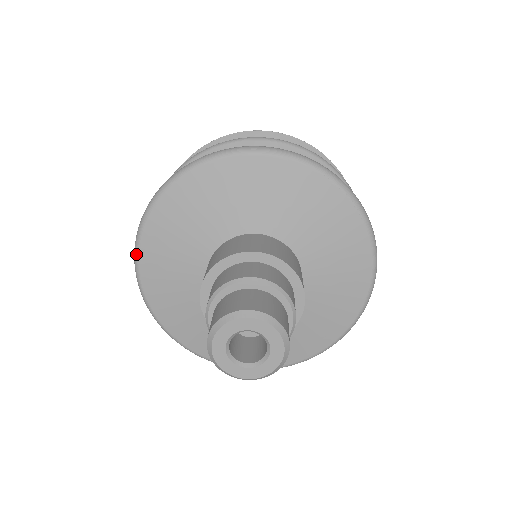
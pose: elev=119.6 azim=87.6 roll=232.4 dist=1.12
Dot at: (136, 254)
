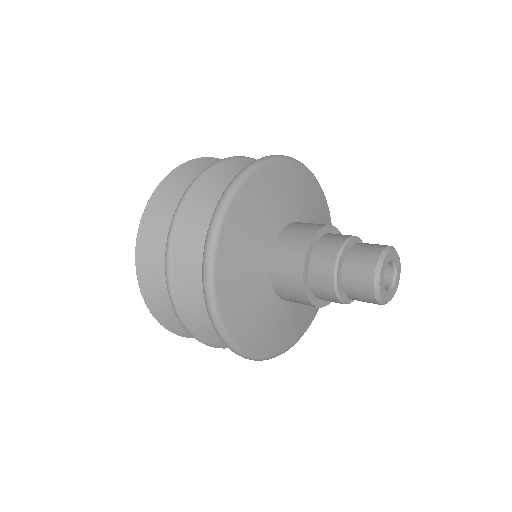
Dot at: (213, 260)
